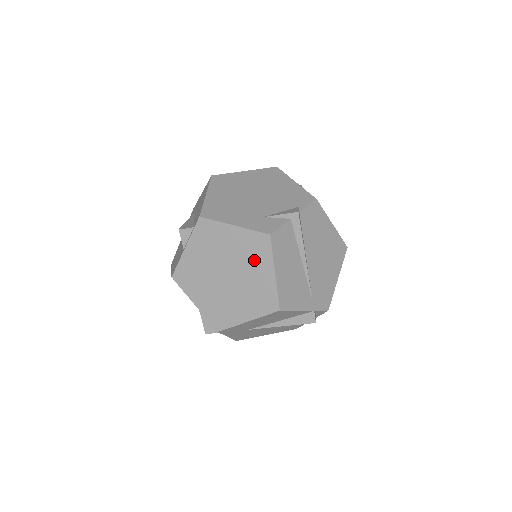
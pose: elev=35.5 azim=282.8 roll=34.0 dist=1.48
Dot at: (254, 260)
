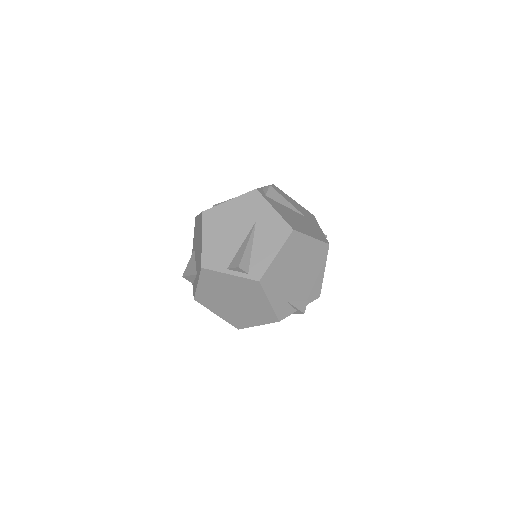
Dot at: (257, 315)
